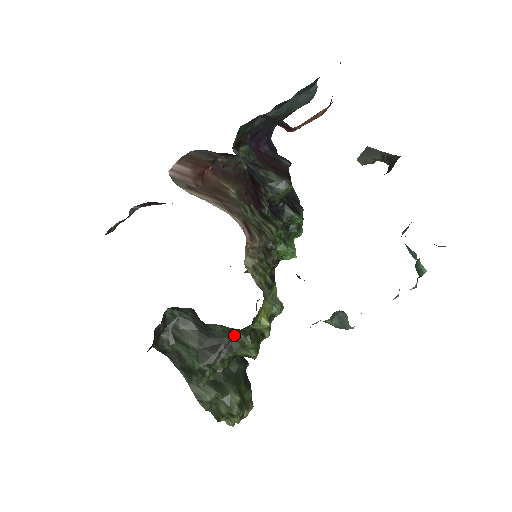
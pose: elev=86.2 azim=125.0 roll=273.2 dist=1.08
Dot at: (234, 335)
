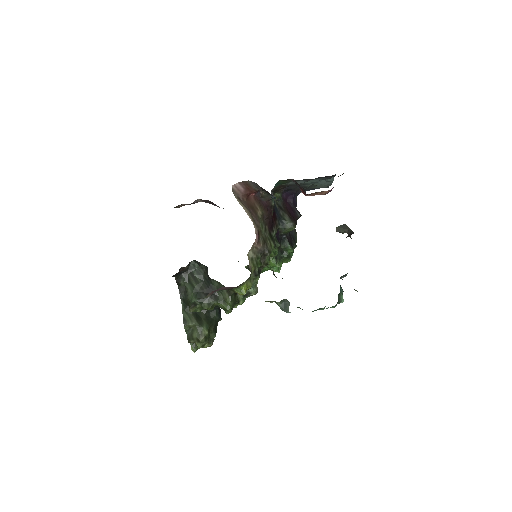
Dot at: (223, 292)
